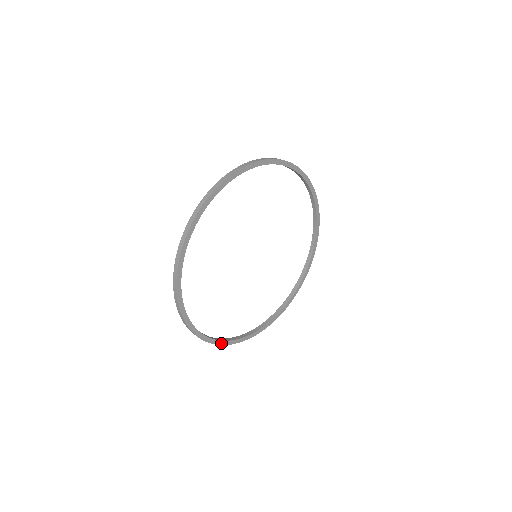
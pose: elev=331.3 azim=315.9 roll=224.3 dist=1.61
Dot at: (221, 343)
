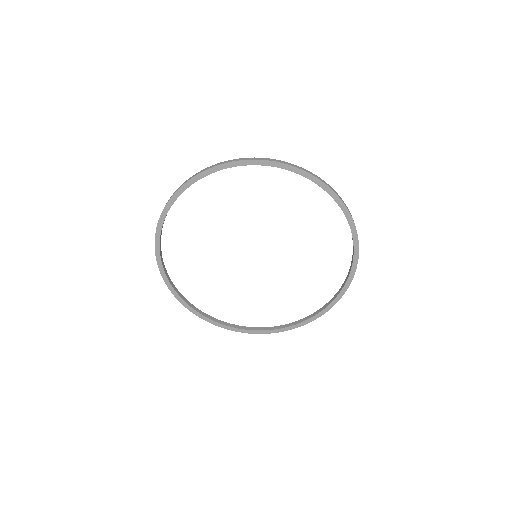
Dot at: (159, 263)
